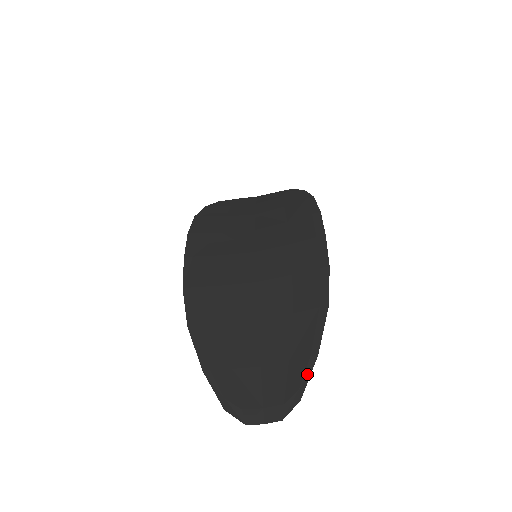
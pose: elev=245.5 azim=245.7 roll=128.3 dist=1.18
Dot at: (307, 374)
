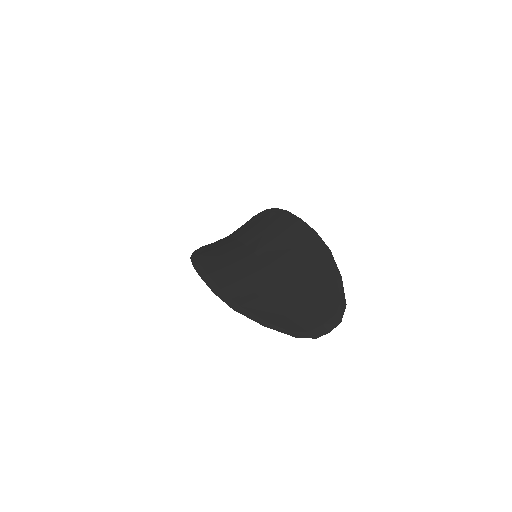
Dot at: (341, 290)
